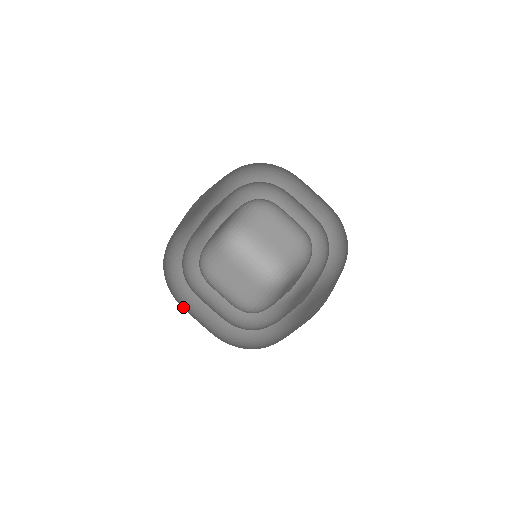
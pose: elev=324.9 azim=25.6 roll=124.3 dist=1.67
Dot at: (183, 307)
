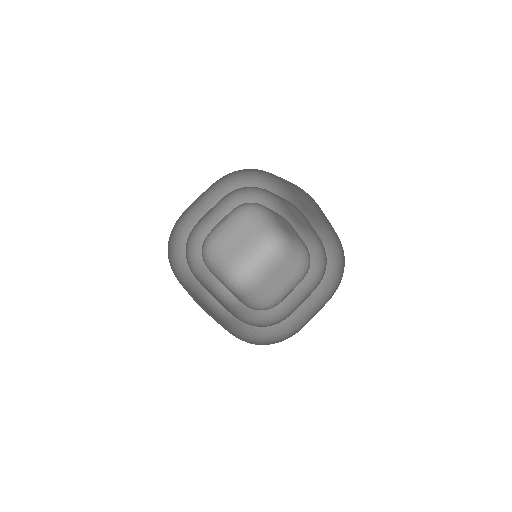
Dot at: (181, 262)
